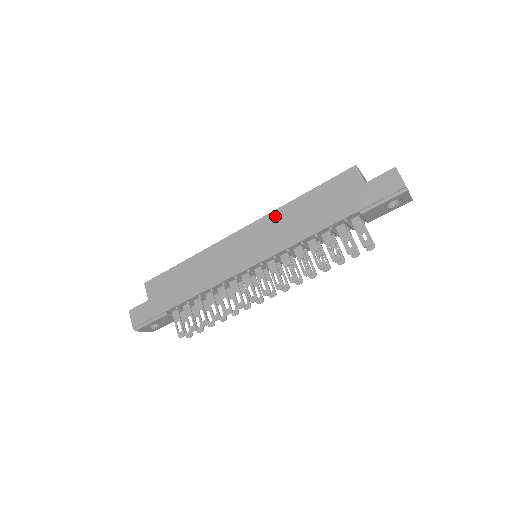
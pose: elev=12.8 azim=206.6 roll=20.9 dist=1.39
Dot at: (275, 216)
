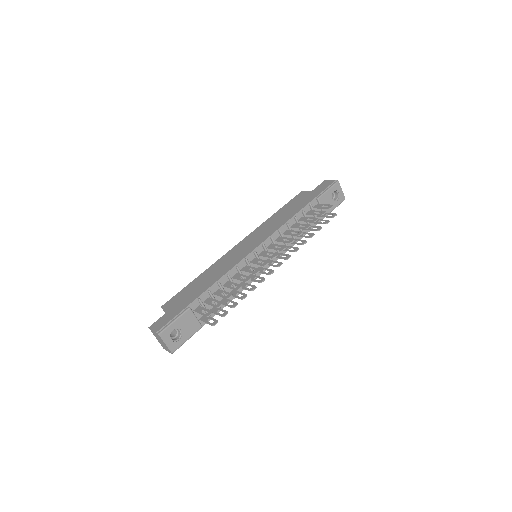
Dot at: (262, 226)
